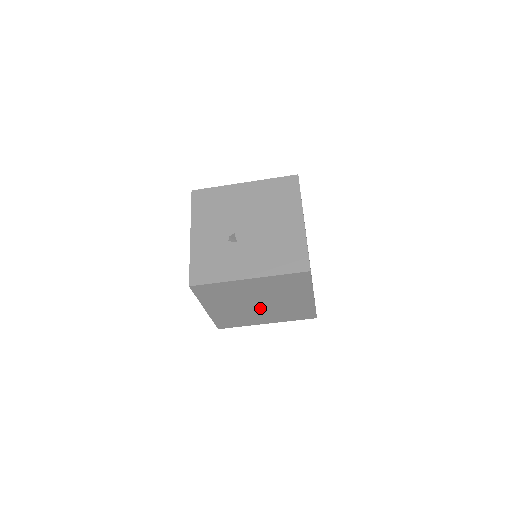
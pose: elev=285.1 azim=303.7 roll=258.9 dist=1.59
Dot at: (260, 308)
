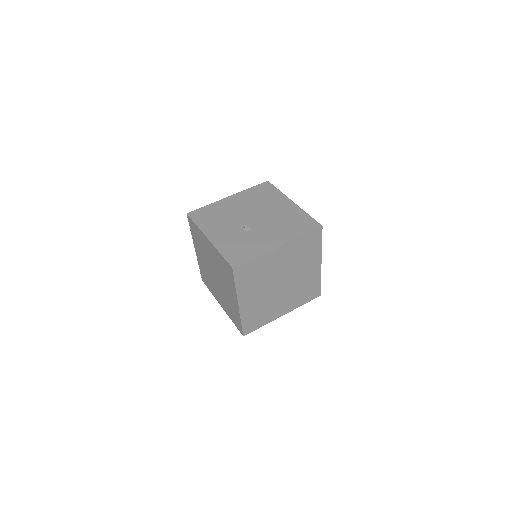
Dot at: (281, 291)
